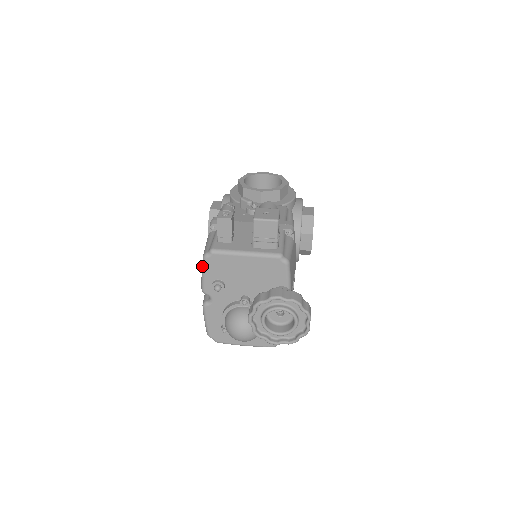
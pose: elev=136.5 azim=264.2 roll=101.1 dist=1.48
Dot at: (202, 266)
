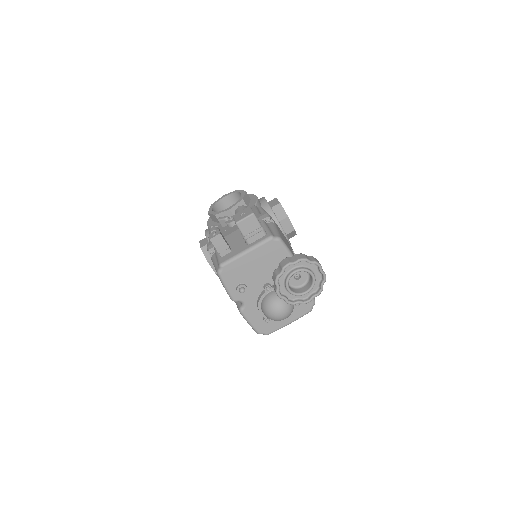
Dot at: (221, 282)
